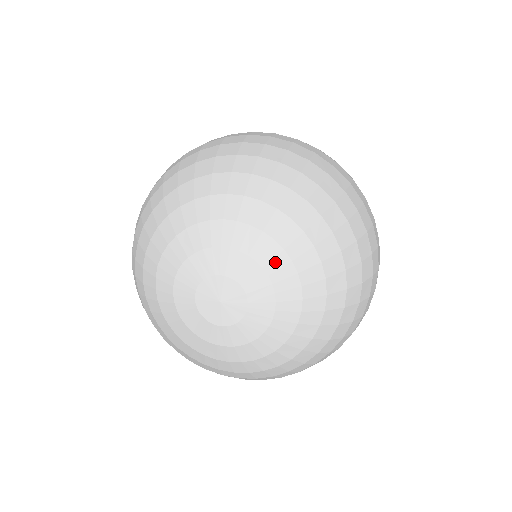
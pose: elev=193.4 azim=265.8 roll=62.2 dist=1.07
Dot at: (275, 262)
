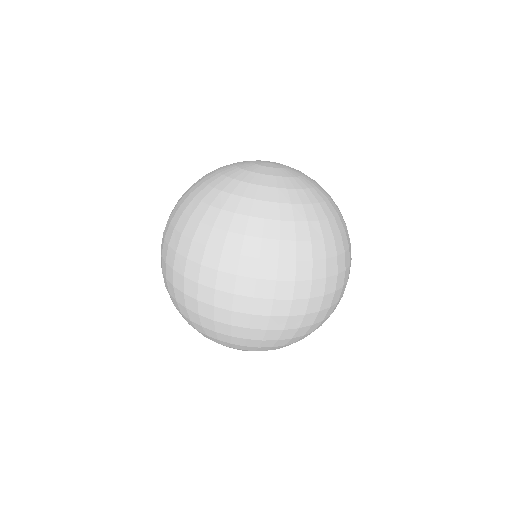
Dot at: occluded
